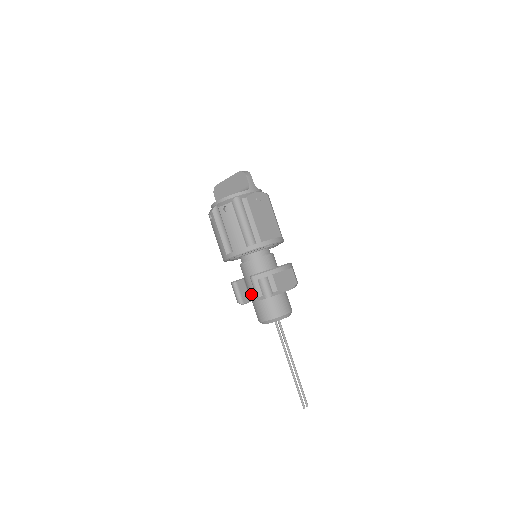
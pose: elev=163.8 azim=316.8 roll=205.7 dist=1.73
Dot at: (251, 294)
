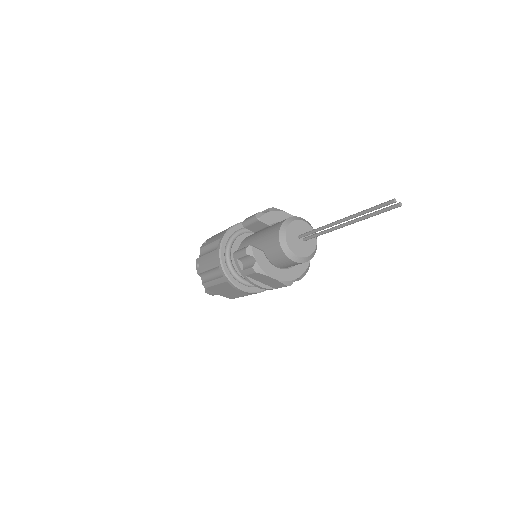
Dot at: (258, 245)
